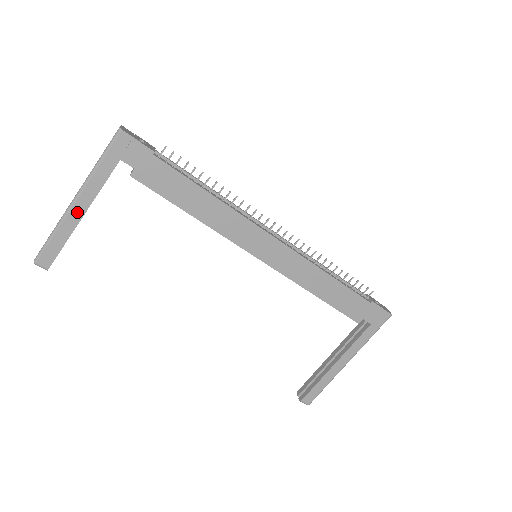
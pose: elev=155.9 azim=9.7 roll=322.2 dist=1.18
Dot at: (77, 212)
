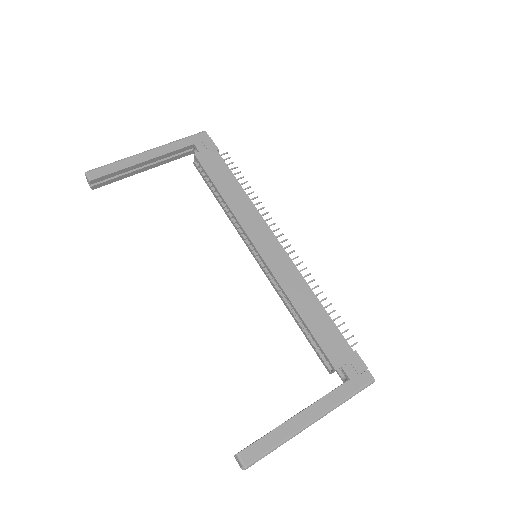
Dot at: (143, 157)
